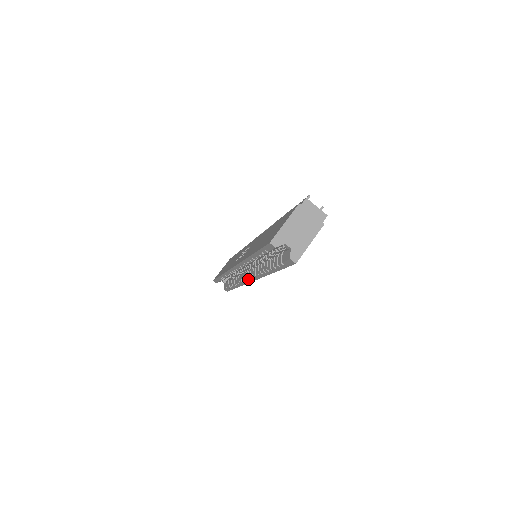
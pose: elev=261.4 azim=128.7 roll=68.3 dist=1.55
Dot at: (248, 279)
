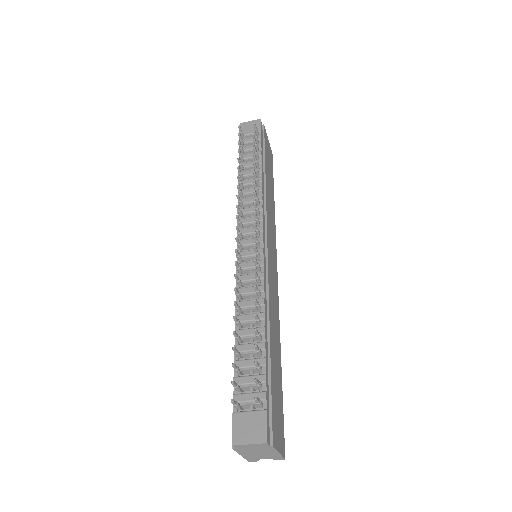
Dot at: occluded
